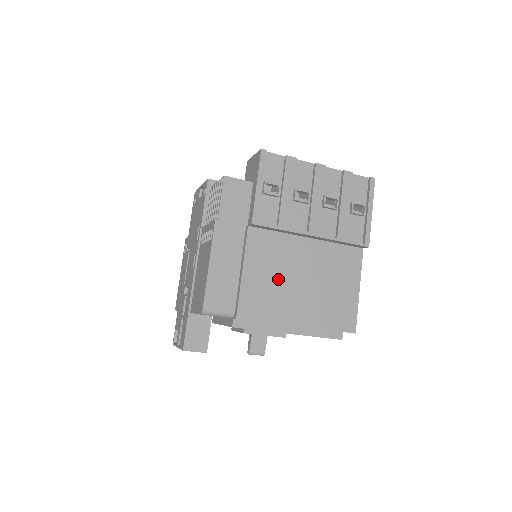
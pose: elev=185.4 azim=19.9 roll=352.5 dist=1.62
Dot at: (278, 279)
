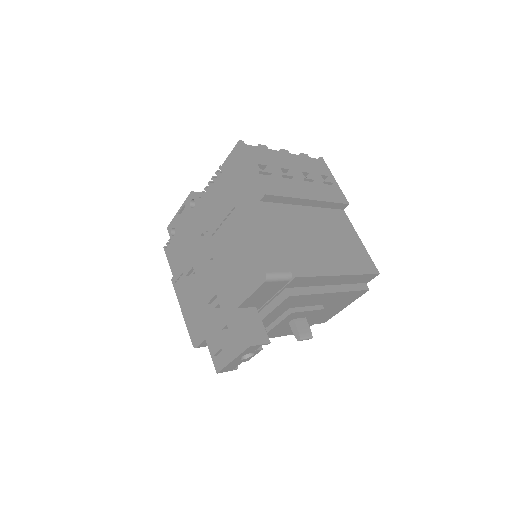
Dot at: (305, 240)
